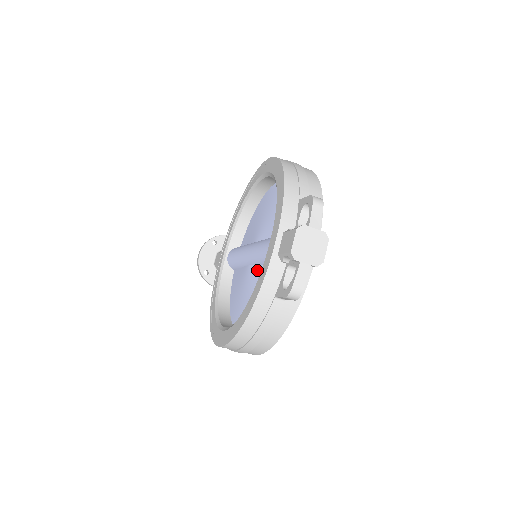
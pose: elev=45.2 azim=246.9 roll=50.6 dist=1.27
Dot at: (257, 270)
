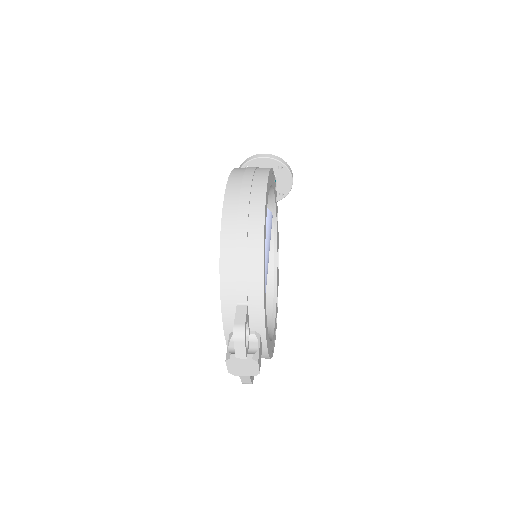
Dot at: occluded
